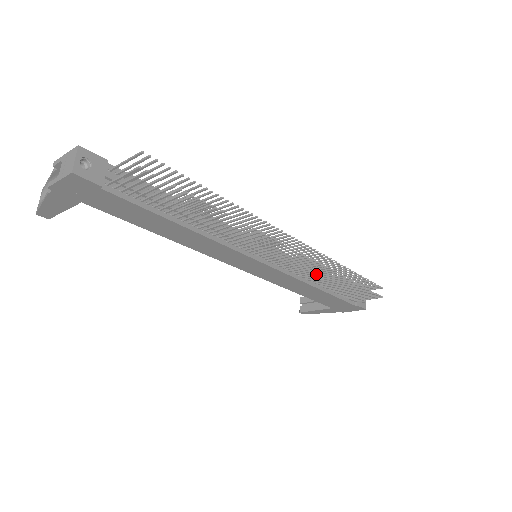
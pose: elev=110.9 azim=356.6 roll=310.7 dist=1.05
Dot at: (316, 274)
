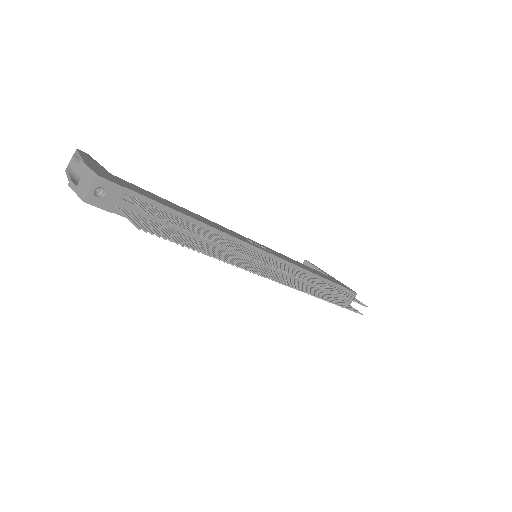
Dot at: (304, 287)
